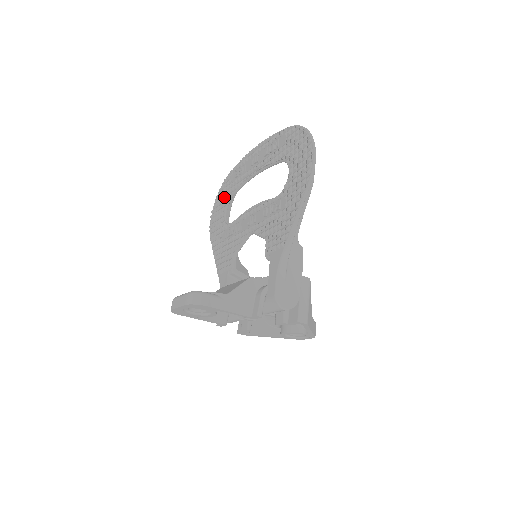
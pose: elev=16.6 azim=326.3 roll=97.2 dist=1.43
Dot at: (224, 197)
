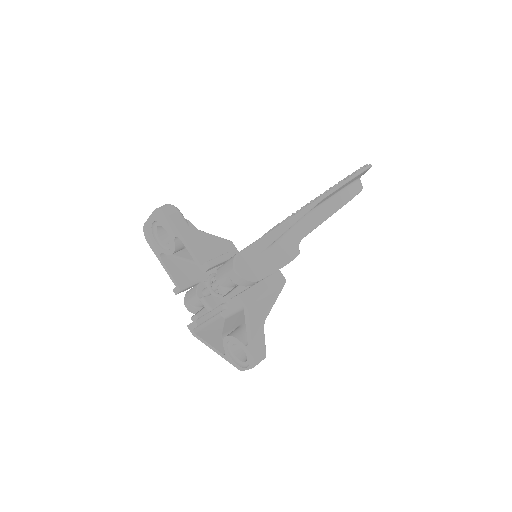
Dot at: occluded
